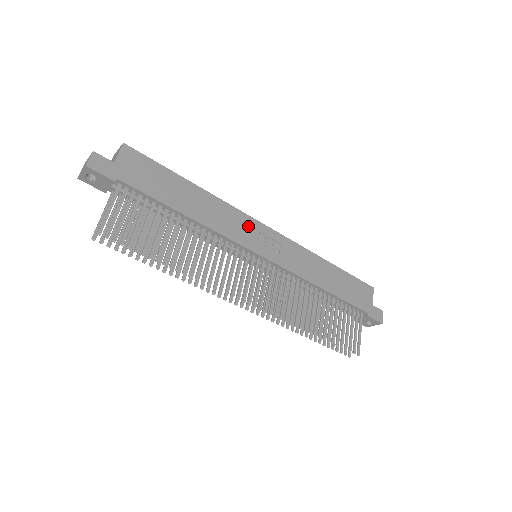
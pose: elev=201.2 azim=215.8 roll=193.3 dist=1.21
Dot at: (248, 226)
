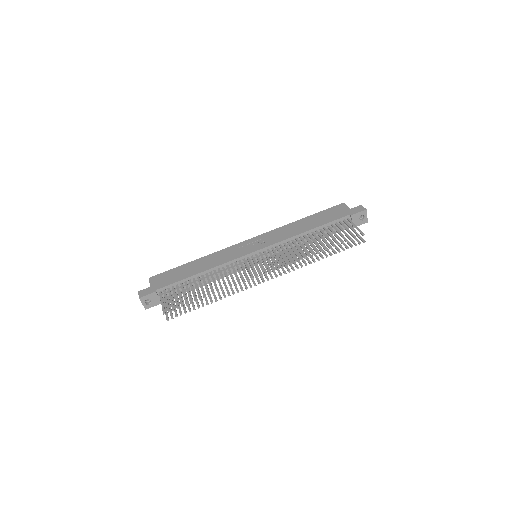
Dot at: (236, 249)
